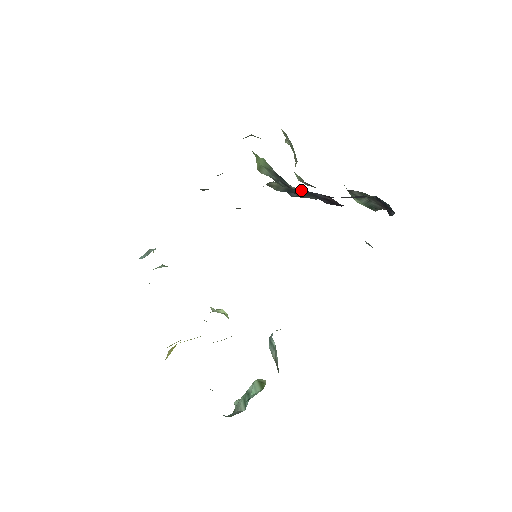
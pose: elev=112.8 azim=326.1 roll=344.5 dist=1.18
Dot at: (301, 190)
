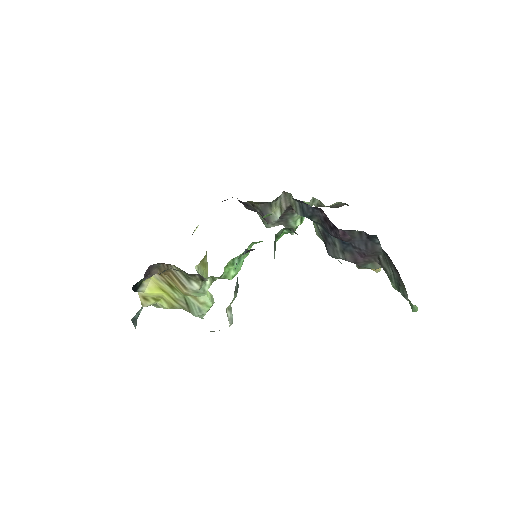
Dot at: (307, 205)
